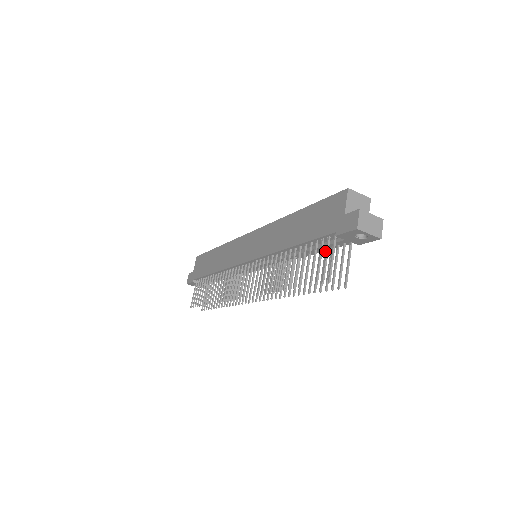
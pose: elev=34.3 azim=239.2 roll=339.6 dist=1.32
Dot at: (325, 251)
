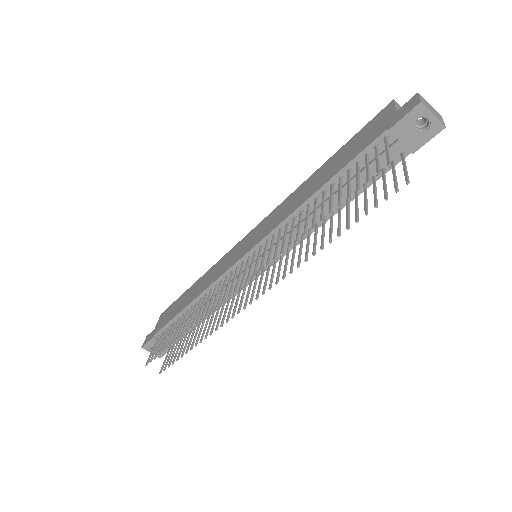
Dot at: (364, 185)
